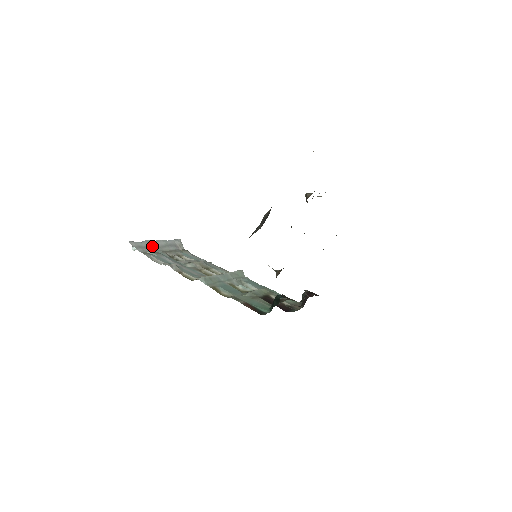
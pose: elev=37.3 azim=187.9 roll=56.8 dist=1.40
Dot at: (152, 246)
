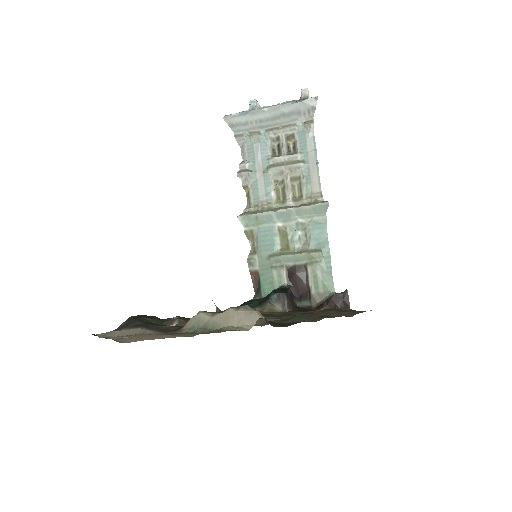
Dot at: (257, 120)
